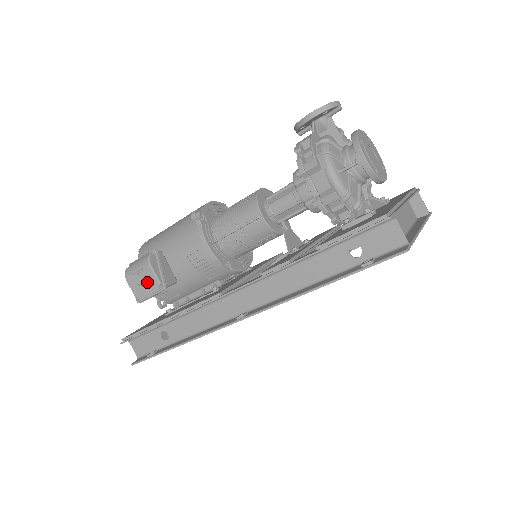
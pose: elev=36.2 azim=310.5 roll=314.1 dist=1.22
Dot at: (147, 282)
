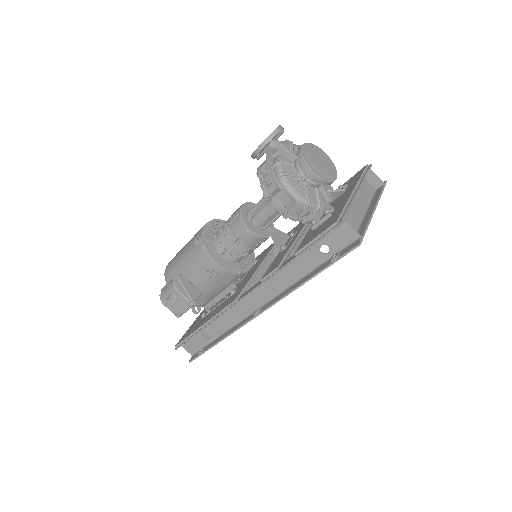
Dot at: (179, 302)
